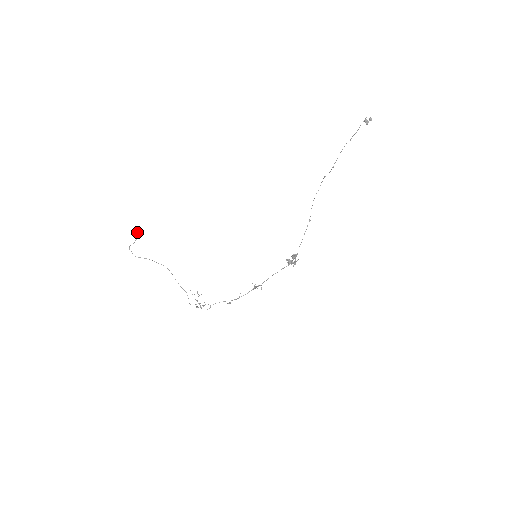
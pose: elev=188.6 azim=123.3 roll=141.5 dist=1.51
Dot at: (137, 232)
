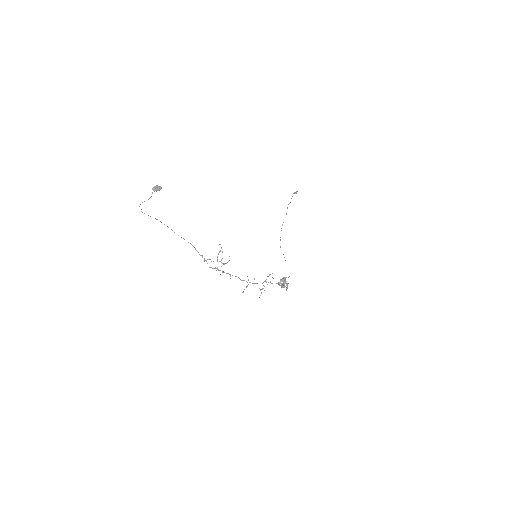
Dot at: (156, 185)
